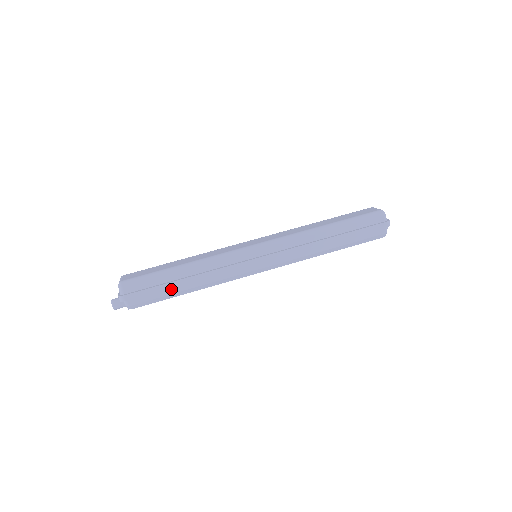
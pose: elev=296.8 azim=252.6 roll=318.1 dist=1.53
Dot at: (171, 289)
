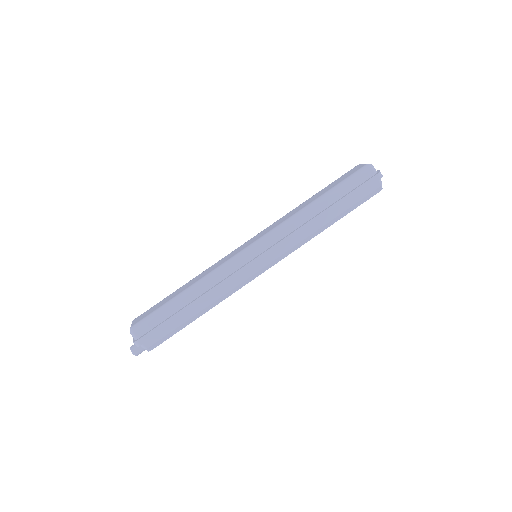
Dot at: (182, 318)
